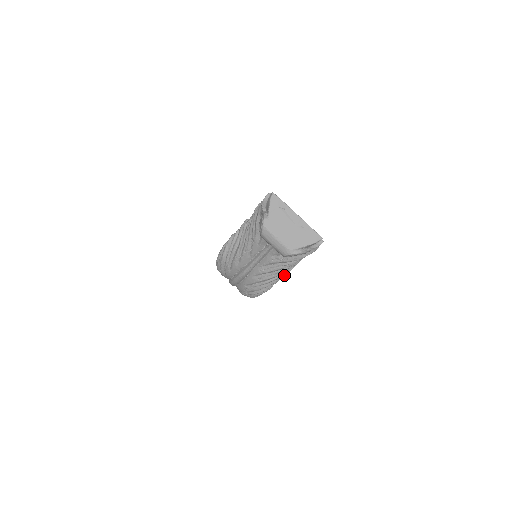
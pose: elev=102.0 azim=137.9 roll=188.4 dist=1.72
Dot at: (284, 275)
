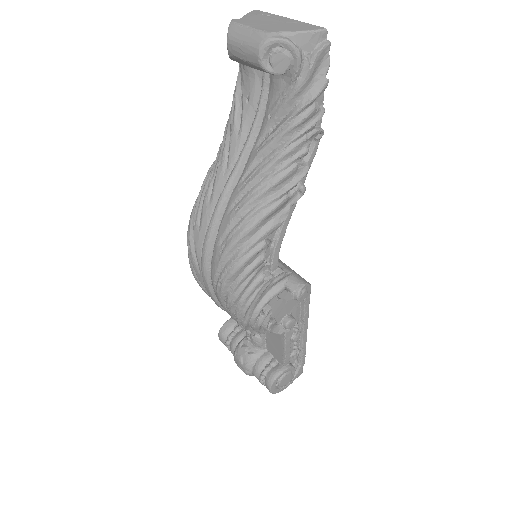
Dot at: (282, 200)
